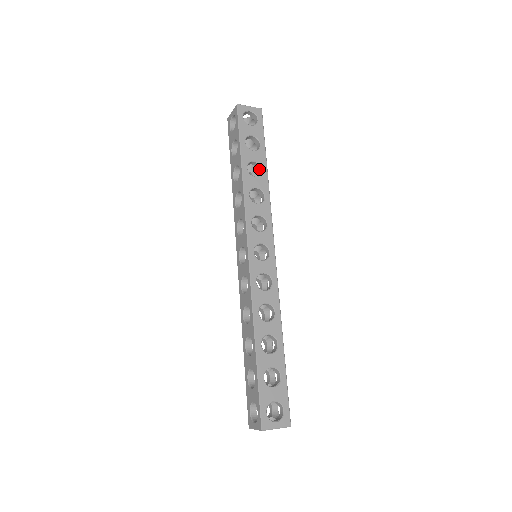
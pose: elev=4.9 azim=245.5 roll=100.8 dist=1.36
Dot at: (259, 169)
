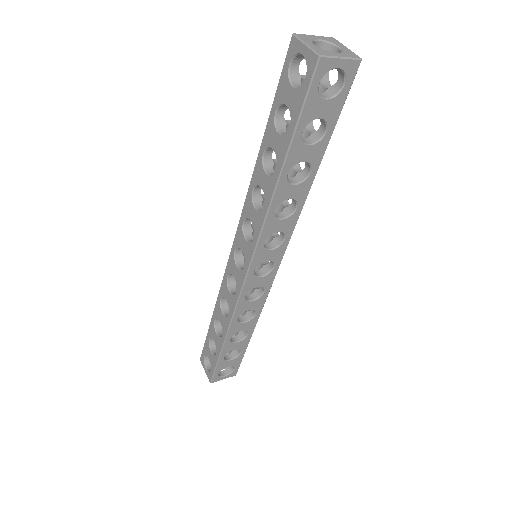
Dot at: (306, 164)
